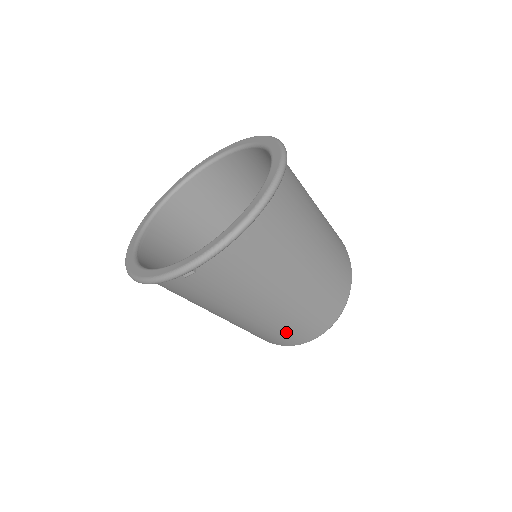
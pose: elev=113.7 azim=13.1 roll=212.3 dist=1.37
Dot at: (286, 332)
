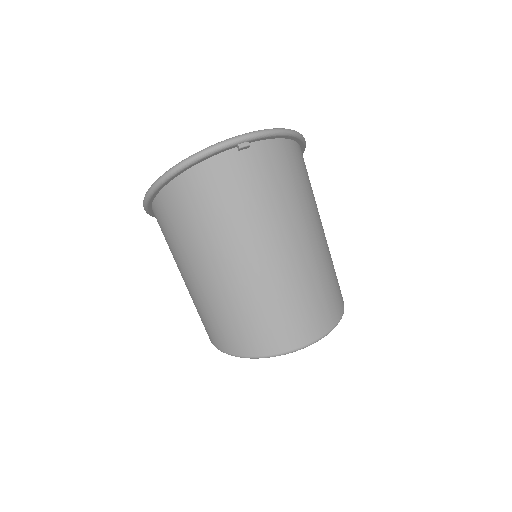
Dot at: (293, 308)
